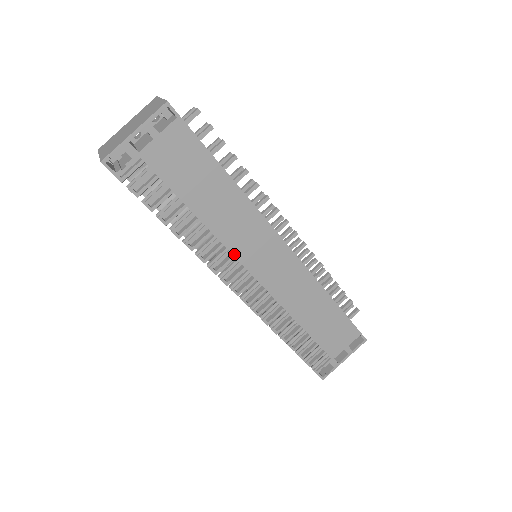
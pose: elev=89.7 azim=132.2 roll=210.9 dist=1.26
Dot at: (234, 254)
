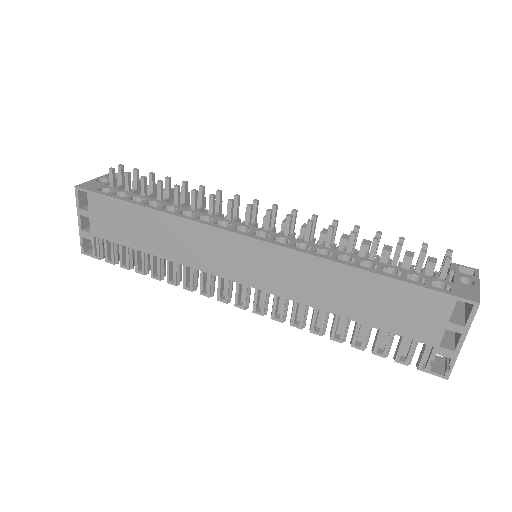
Dot at: (208, 271)
